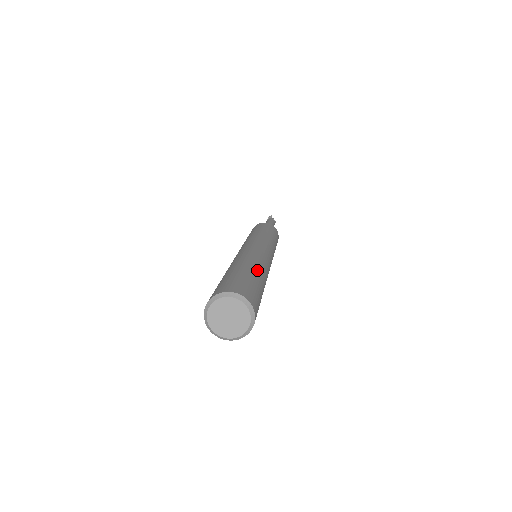
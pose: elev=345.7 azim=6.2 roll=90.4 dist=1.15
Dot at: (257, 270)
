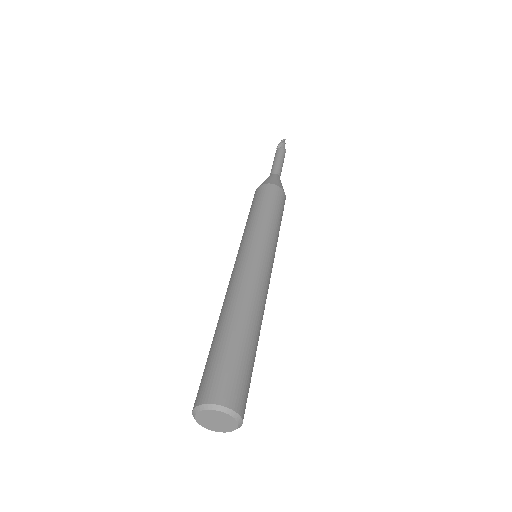
Dot at: (258, 338)
